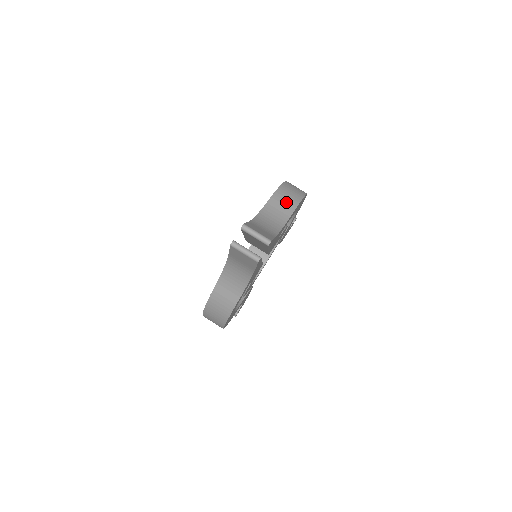
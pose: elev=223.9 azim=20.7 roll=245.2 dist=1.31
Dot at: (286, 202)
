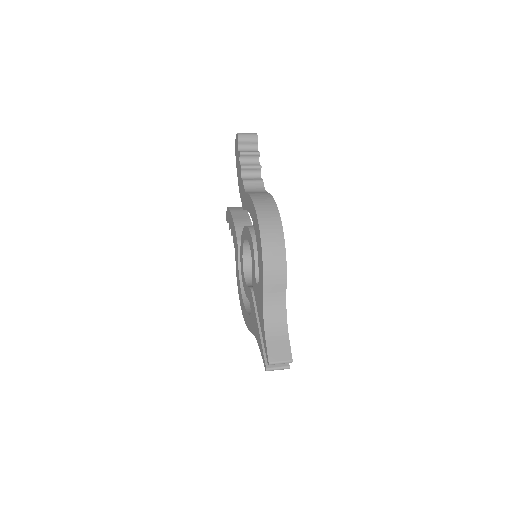
Dot at: (276, 280)
